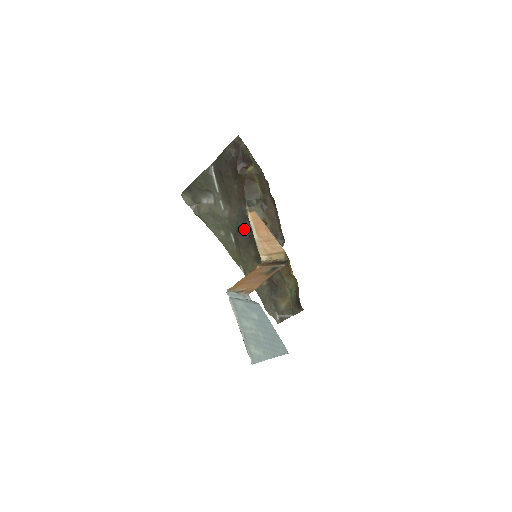
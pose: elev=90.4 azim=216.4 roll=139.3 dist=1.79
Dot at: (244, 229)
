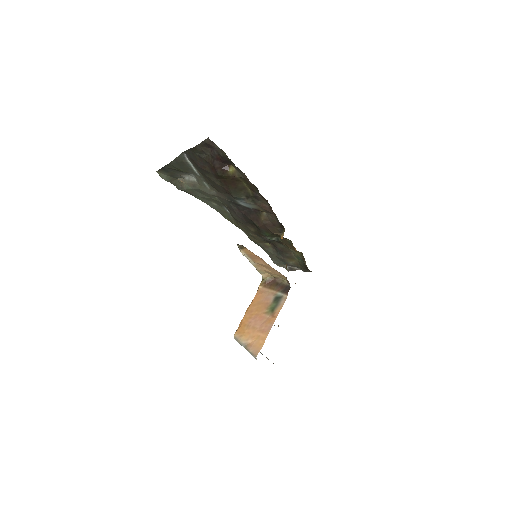
Dot at: (238, 211)
